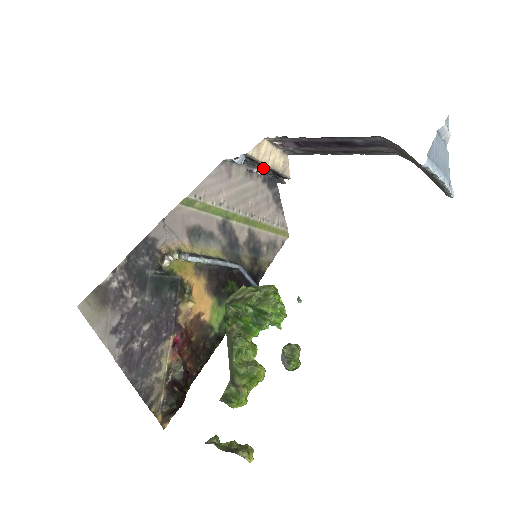
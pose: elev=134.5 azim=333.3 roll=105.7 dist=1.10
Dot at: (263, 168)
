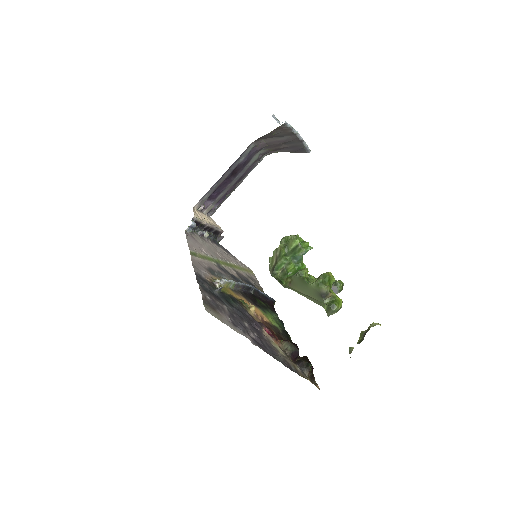
Dot at: (206, 231)
